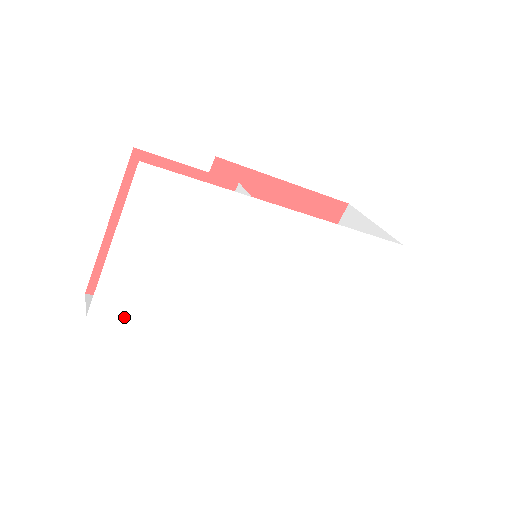
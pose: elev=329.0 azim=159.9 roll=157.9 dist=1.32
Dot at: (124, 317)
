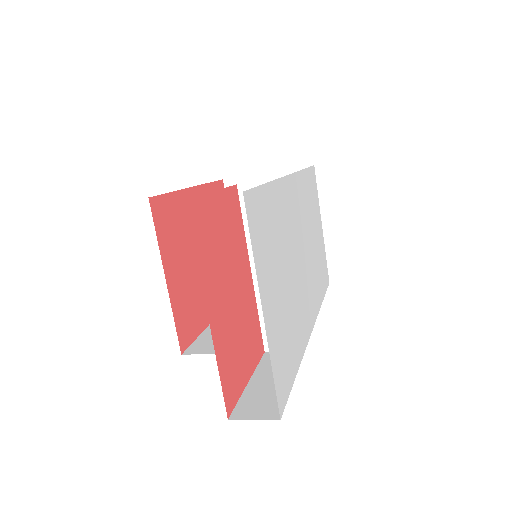
Dot at: (288, 388)
